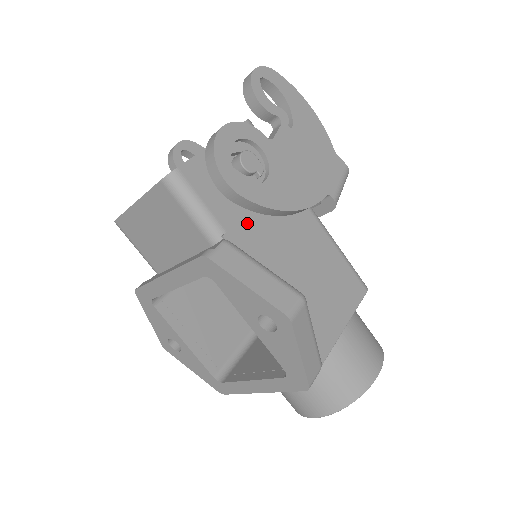
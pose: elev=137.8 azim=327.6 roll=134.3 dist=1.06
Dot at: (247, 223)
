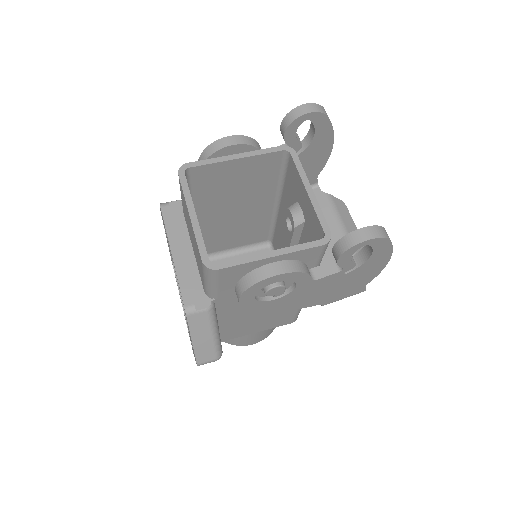
Dot at: occluded
